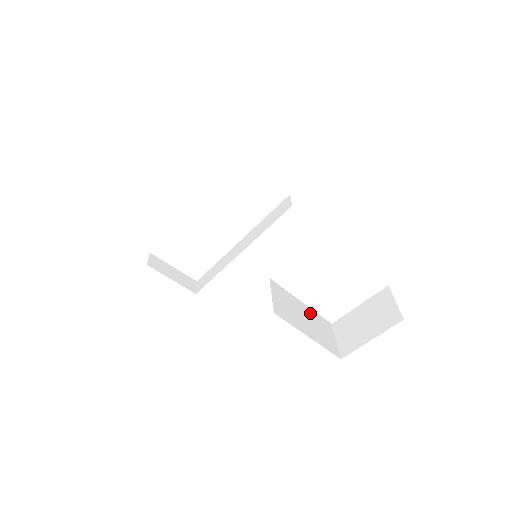
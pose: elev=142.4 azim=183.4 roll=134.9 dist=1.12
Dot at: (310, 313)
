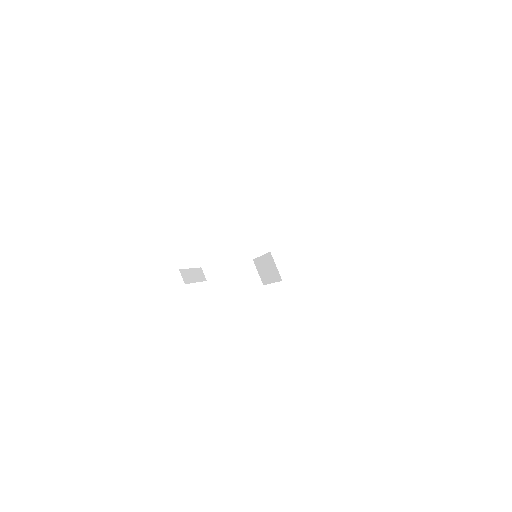
Dot at: (265, 257)
